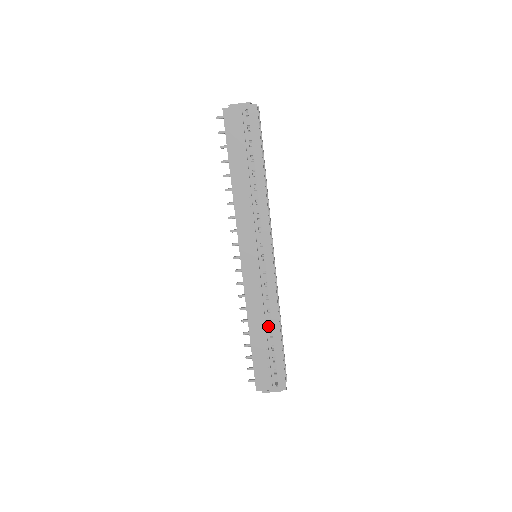
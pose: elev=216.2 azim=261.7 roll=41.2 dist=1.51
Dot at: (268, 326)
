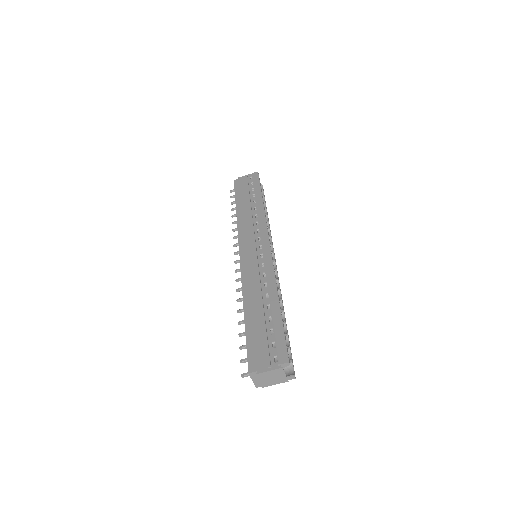
Dot at: (265, 299)
